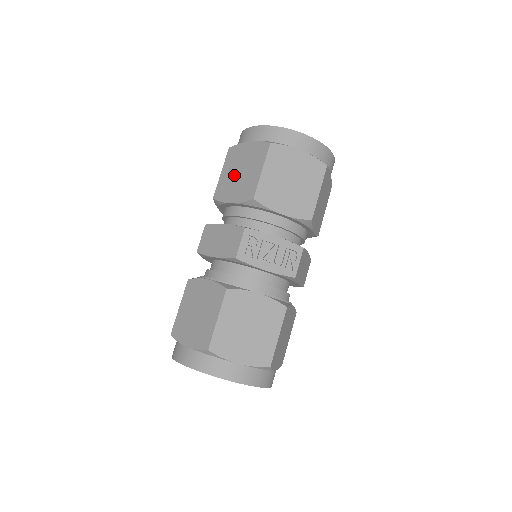
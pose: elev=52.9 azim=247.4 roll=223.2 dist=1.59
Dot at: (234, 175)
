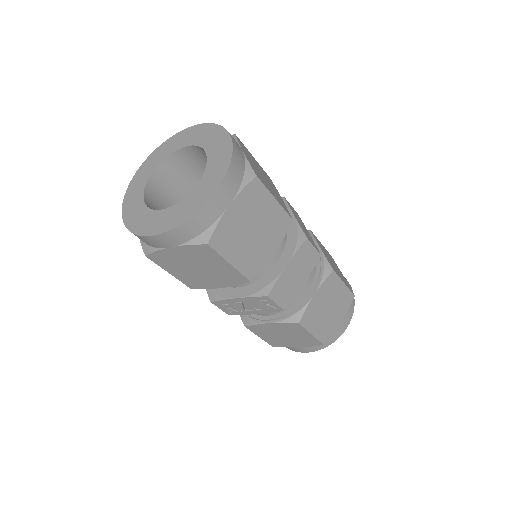
Dot at: occluded
